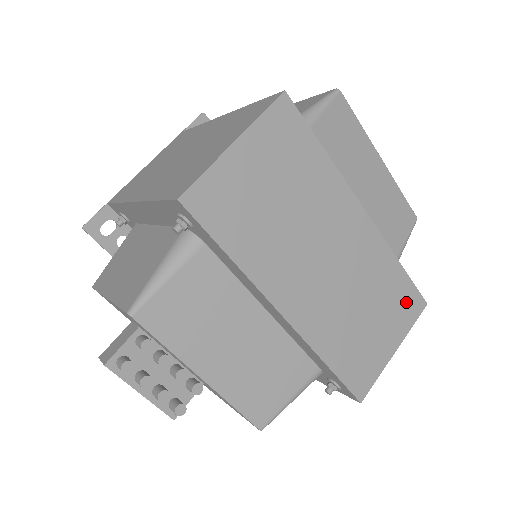
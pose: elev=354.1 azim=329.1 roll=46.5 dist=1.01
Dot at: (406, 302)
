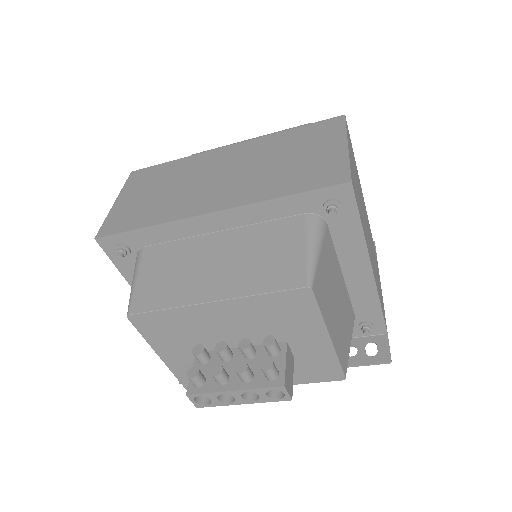
Dot at: (320, 130)
